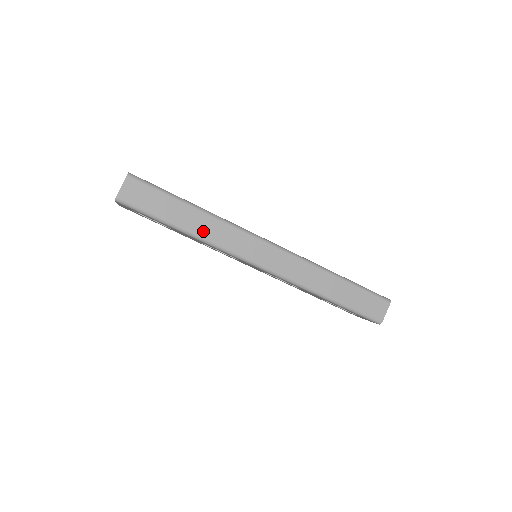
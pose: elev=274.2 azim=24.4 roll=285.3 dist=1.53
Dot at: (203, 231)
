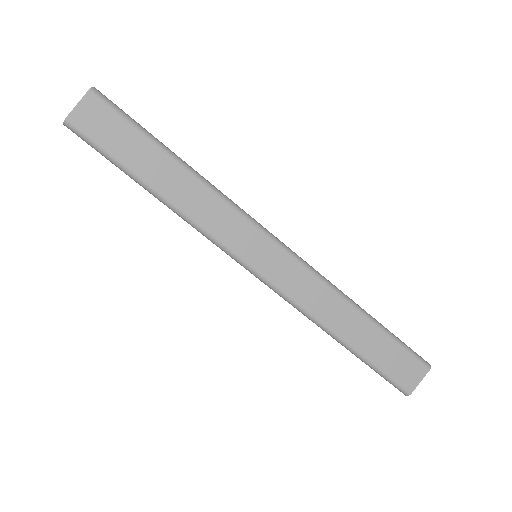
Dot at: (184, 201)
